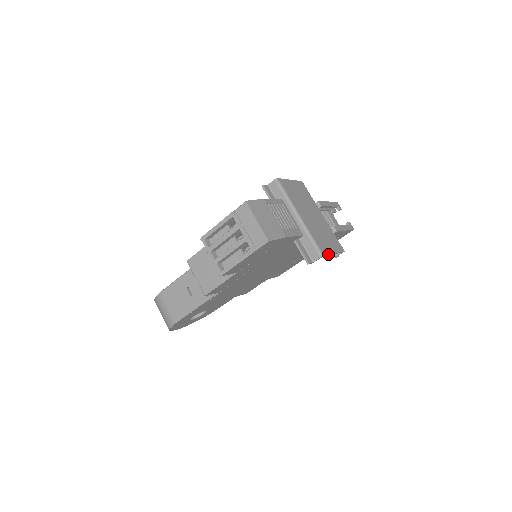
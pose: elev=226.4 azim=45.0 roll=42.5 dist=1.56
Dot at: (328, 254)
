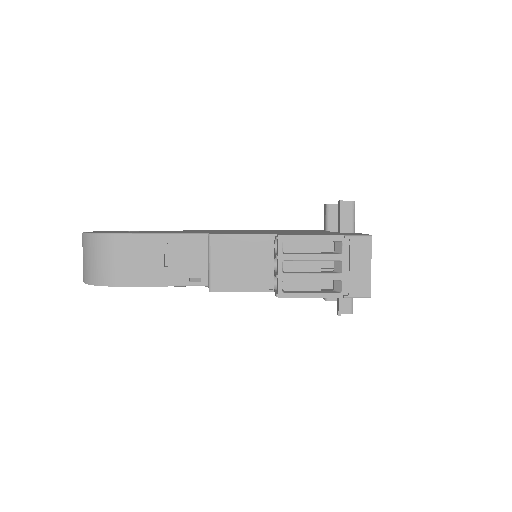
Dot at: occluded
